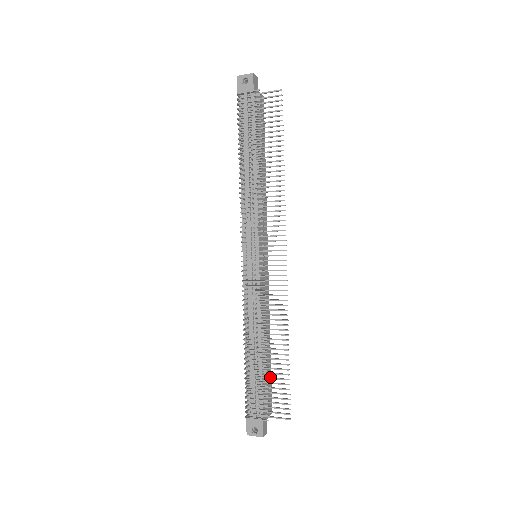
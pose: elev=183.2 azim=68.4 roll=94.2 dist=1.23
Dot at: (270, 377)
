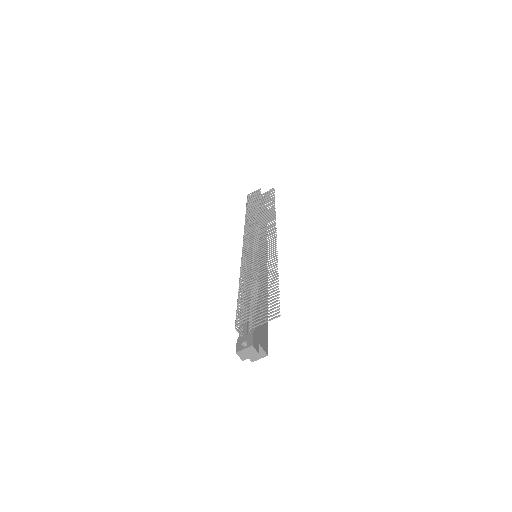
Dot at: (262, 299)
